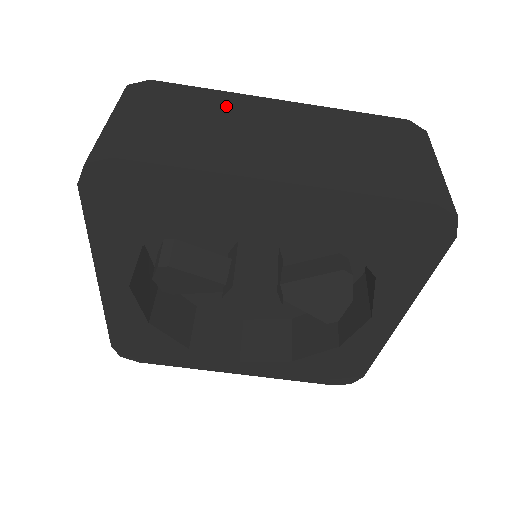
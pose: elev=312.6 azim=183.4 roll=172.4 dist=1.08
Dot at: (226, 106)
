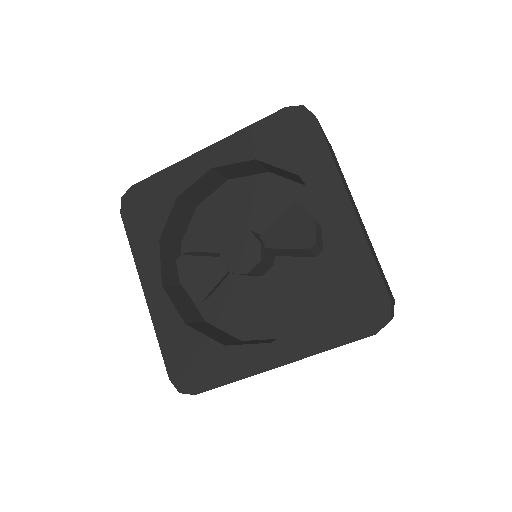
Dot at: occluded
